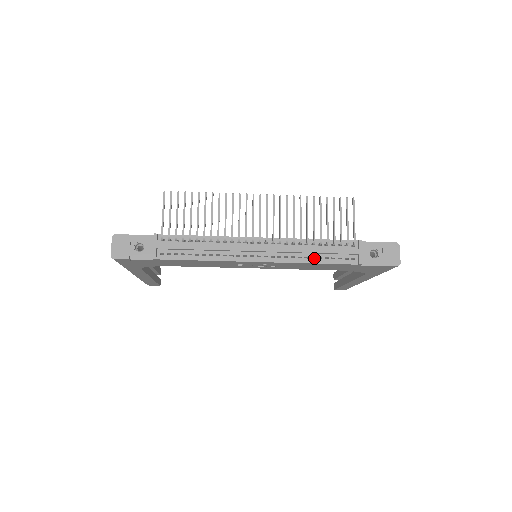
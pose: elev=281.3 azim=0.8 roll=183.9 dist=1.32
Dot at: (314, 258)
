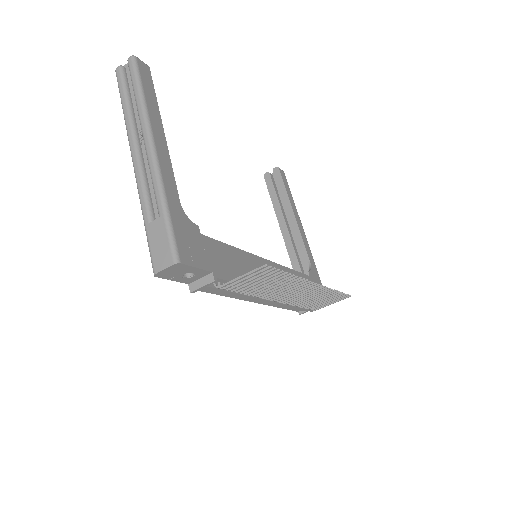
Dot at: occluded
